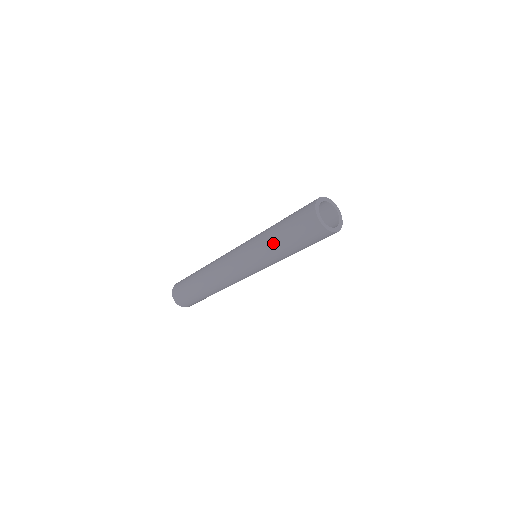
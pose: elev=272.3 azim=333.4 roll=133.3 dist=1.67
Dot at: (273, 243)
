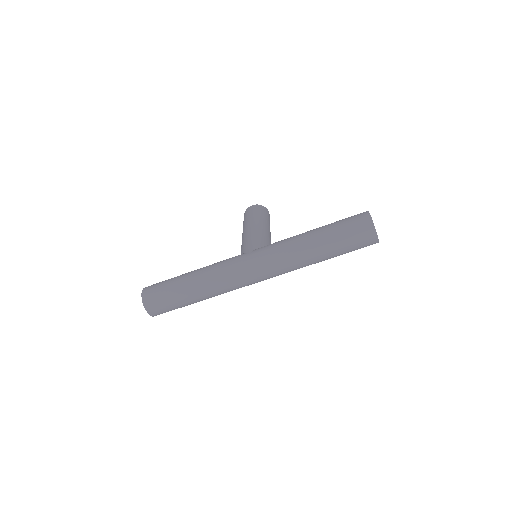
Dot at: (319, 253)
